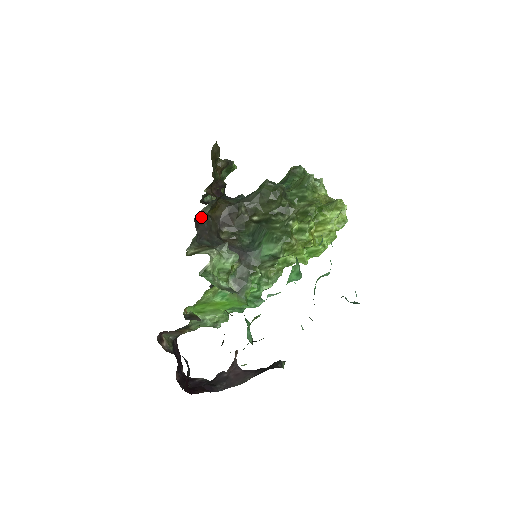
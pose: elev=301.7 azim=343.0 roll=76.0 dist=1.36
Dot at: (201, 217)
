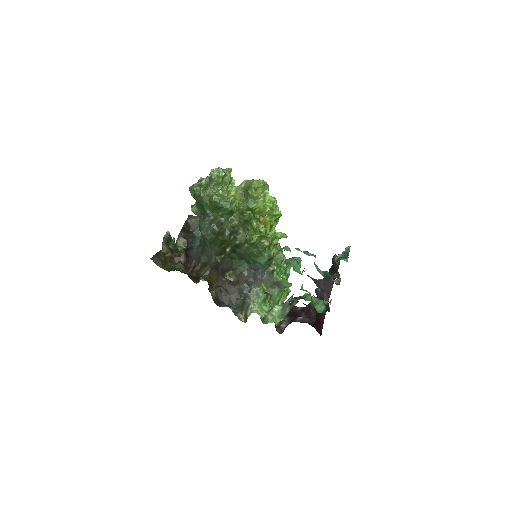
Dot at: (216, 298)
